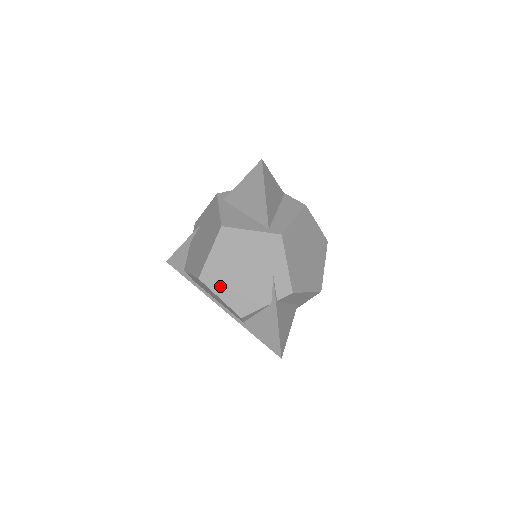
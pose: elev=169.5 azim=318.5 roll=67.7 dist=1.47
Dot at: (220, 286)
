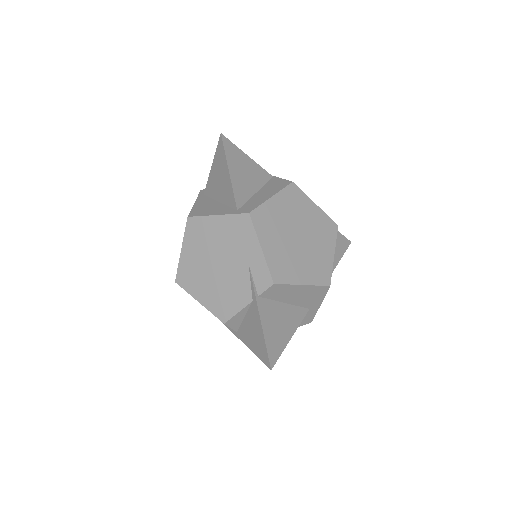
Dot at: (197, 287)
